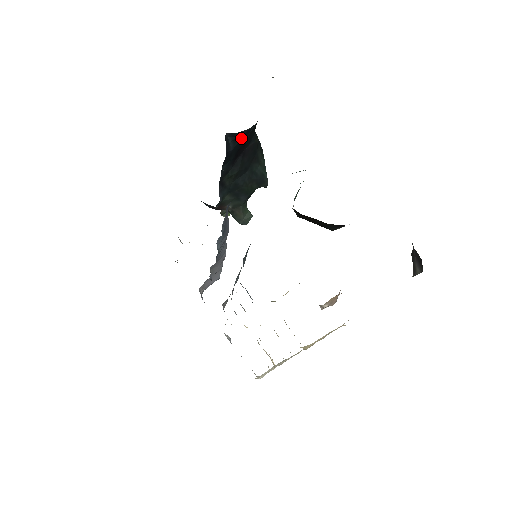
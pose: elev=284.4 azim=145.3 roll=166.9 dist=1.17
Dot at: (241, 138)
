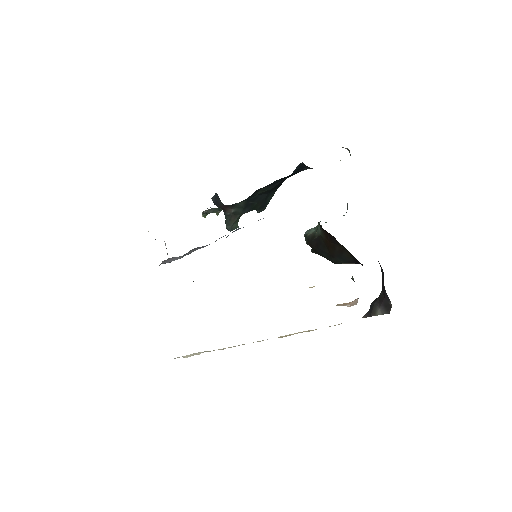
Dot at: (299, 171)
